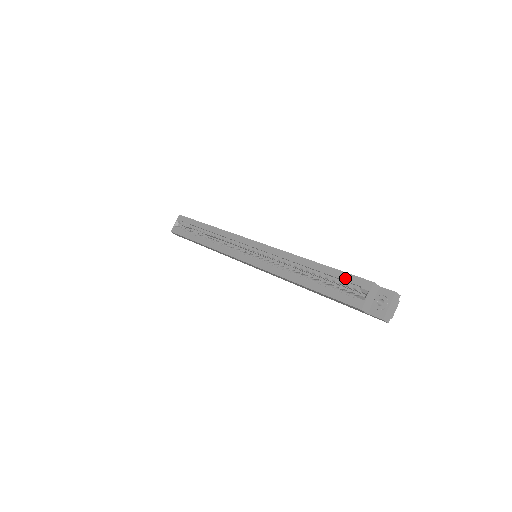
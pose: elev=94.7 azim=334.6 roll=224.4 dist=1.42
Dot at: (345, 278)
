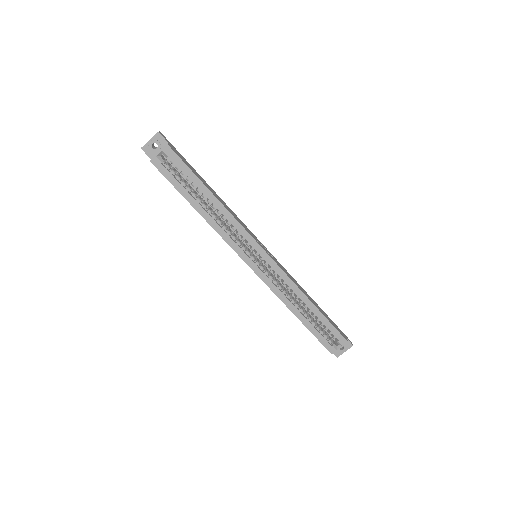
Dot at: (332, 330)
